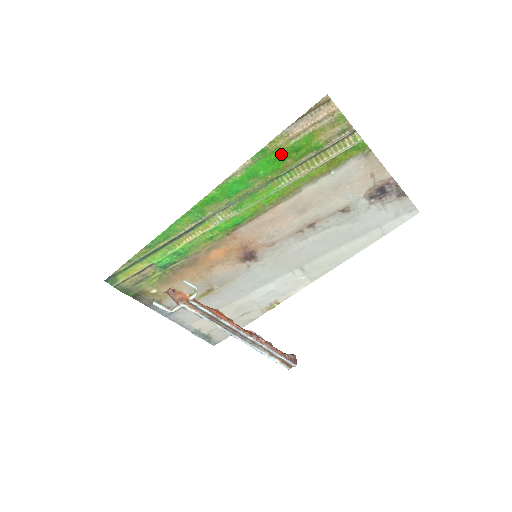
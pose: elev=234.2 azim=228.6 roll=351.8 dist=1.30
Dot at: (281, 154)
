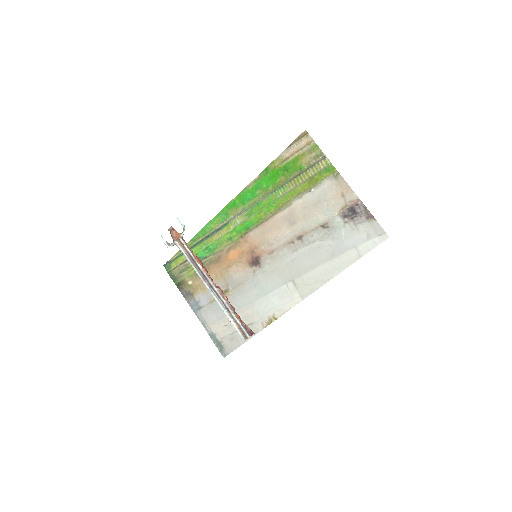
Dot at: (277, 172)
